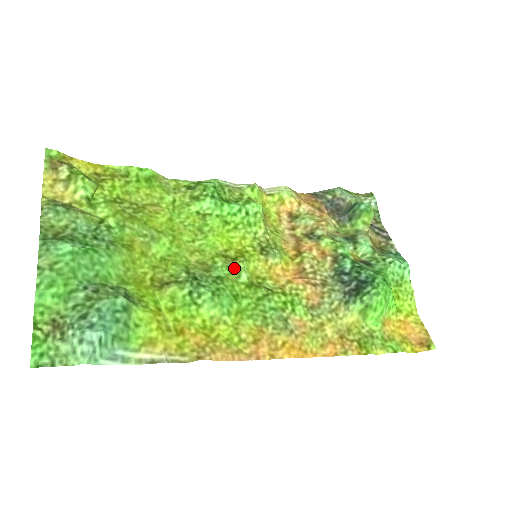
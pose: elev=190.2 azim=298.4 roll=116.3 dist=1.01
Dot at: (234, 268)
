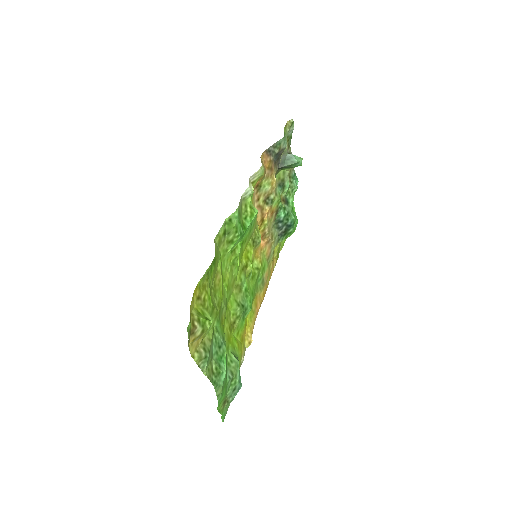
Dot at: (248, 274)
